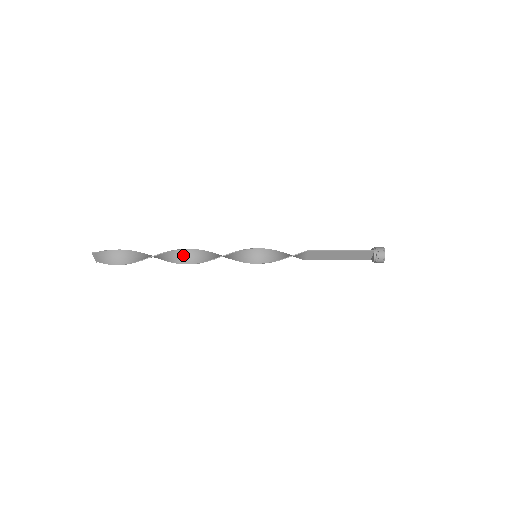
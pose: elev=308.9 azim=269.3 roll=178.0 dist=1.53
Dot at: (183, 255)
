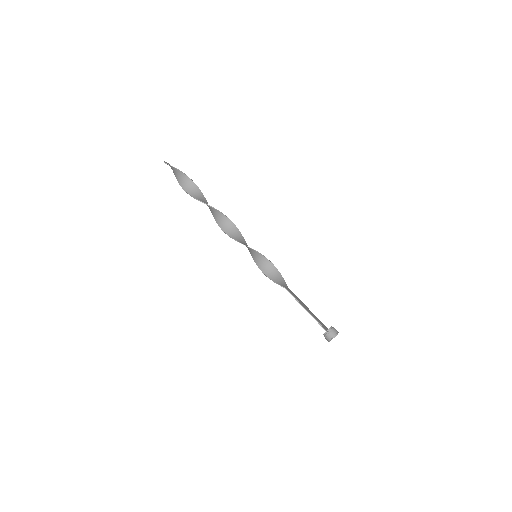
Dot at: (215, 212)
